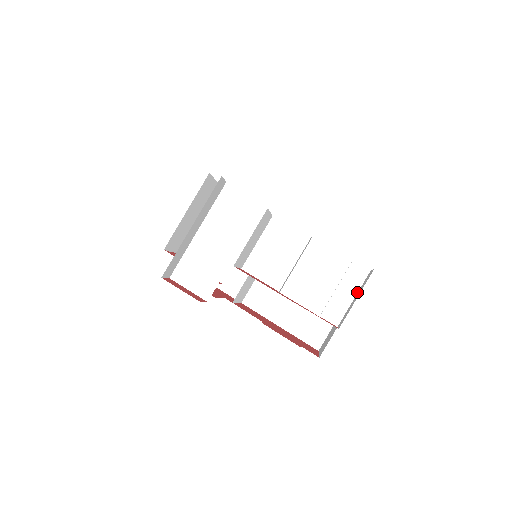
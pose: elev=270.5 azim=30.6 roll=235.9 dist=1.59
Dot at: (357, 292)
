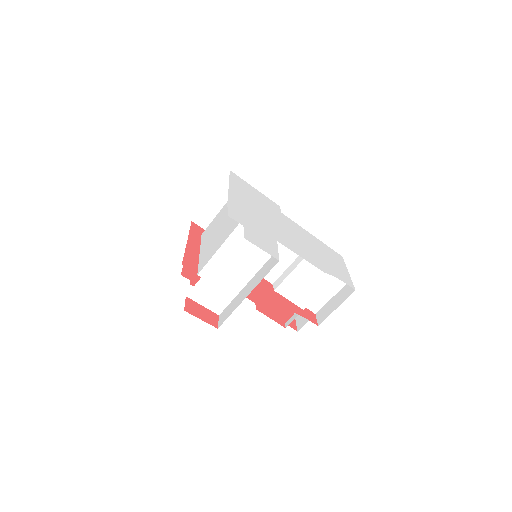
Dot at: (336, 293)
